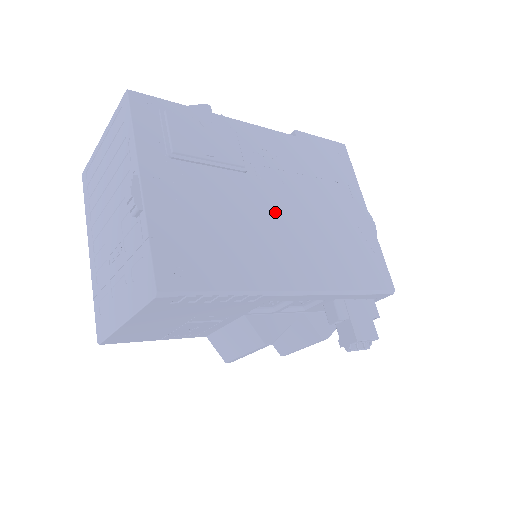
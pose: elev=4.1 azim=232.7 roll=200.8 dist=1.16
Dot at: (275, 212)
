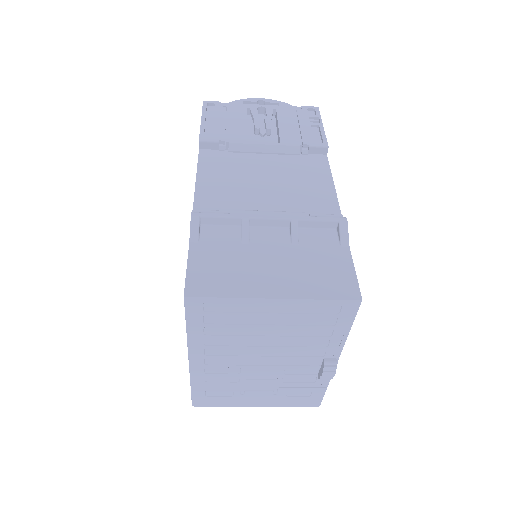
Dot at: occluded
